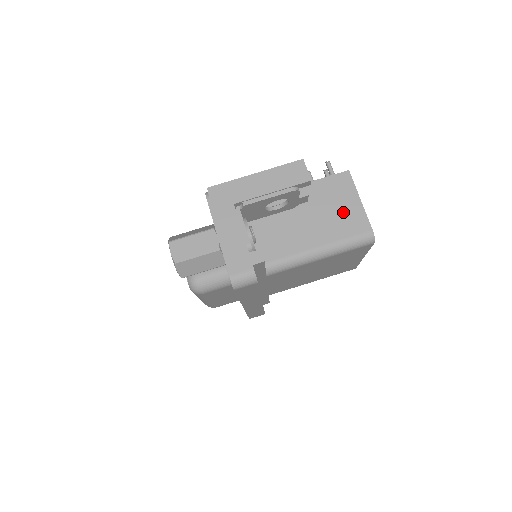
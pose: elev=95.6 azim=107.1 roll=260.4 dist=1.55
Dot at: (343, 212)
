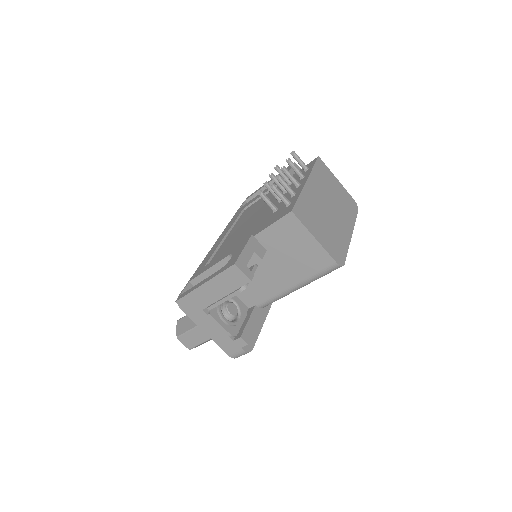
Dot at: (302, 253)
